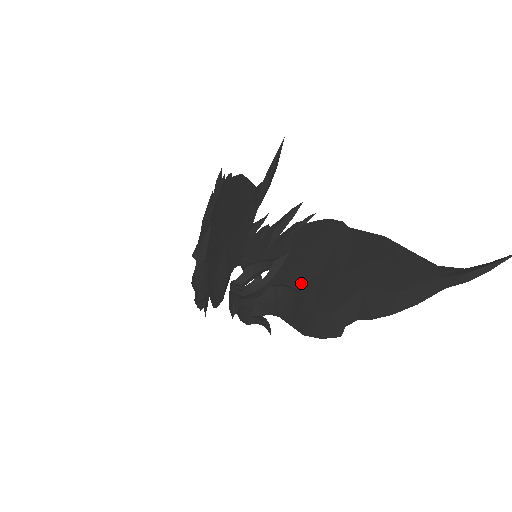
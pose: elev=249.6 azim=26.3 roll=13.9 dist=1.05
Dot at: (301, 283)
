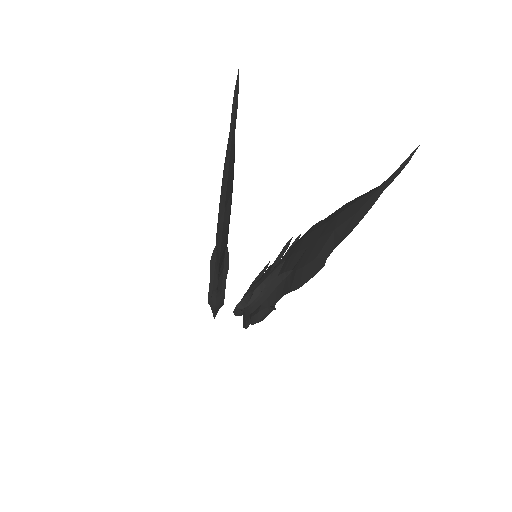
Dot at: (294, 264)
